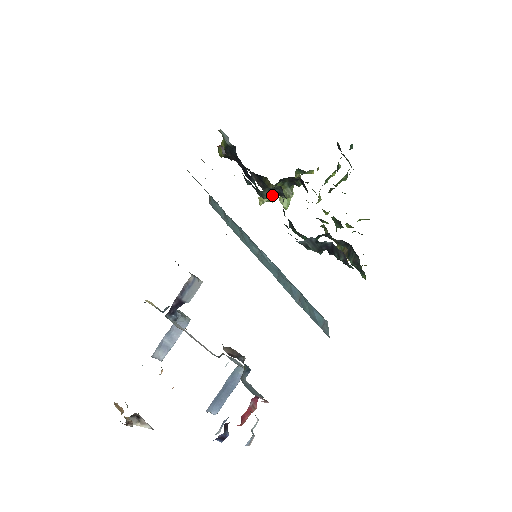
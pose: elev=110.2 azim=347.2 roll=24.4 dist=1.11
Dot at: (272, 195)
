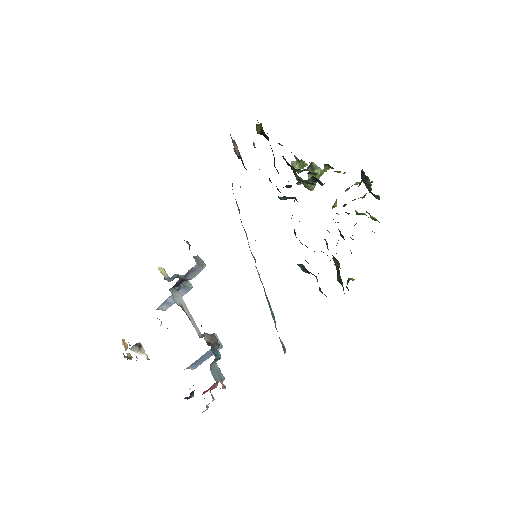
Dot at: (289, 198)
